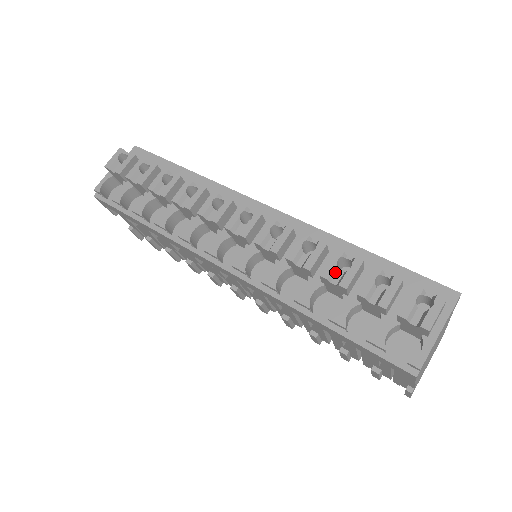
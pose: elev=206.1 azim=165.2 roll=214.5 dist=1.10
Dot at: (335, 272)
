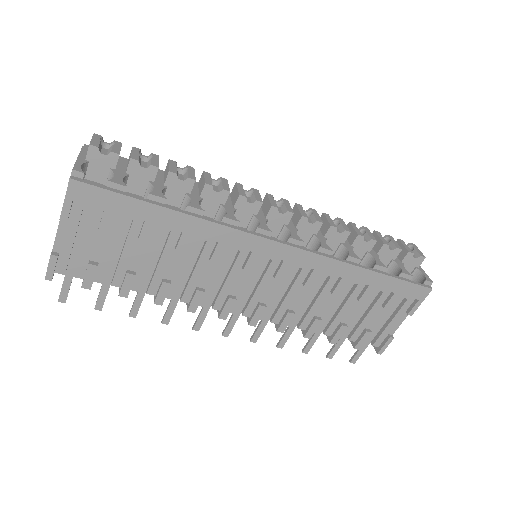
Dot at: occluded
